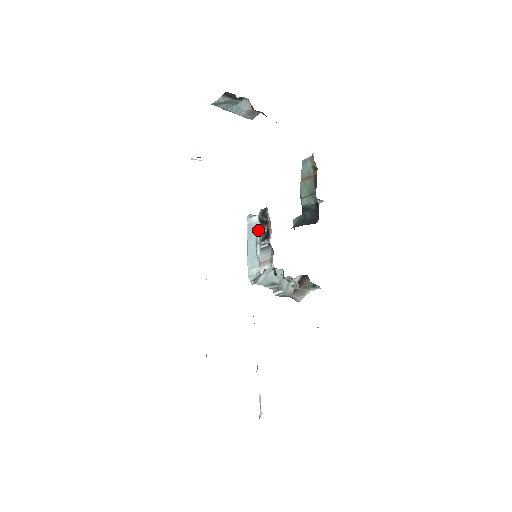
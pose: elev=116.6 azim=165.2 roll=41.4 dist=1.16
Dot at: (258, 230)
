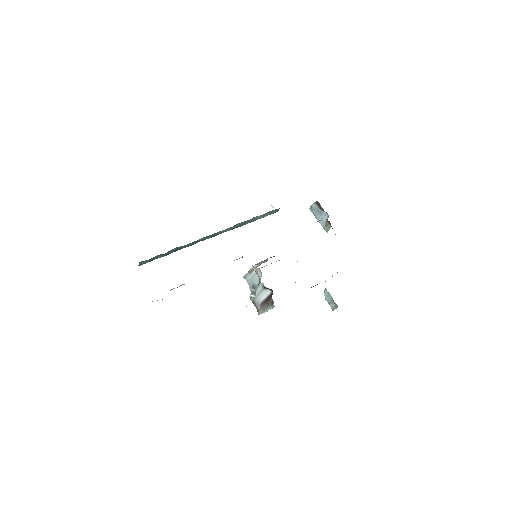
Dot at: occluded
